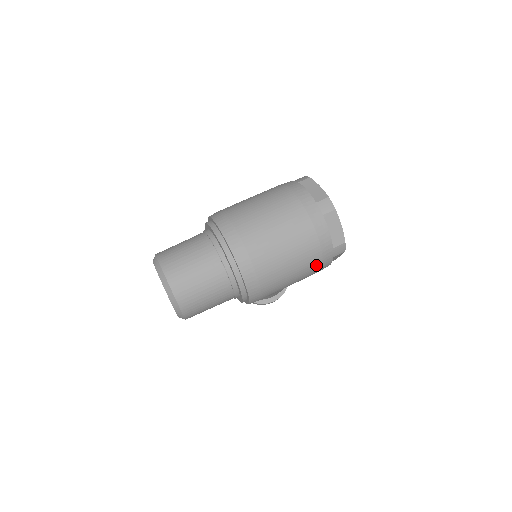
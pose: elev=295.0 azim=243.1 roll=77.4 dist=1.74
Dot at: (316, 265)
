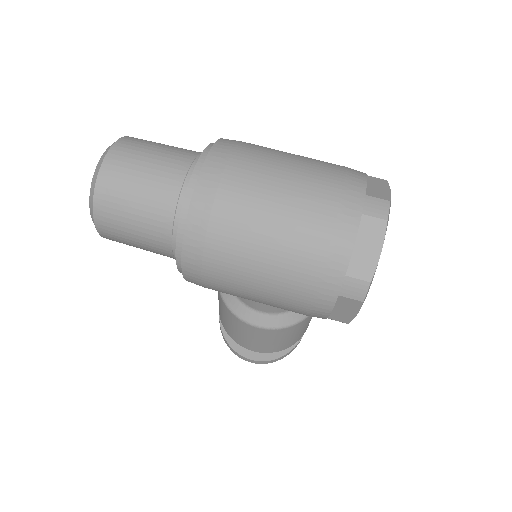
Dot at: (305, 283)
